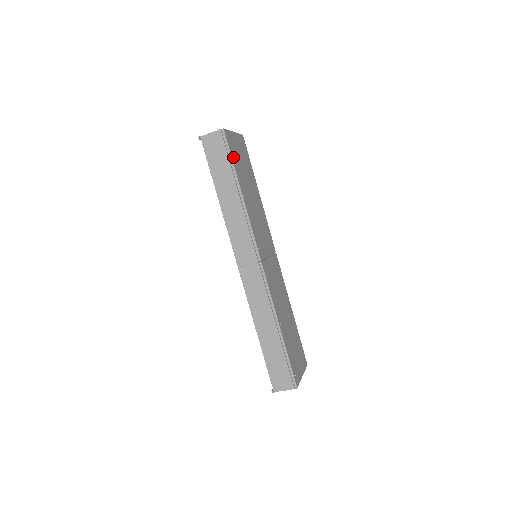
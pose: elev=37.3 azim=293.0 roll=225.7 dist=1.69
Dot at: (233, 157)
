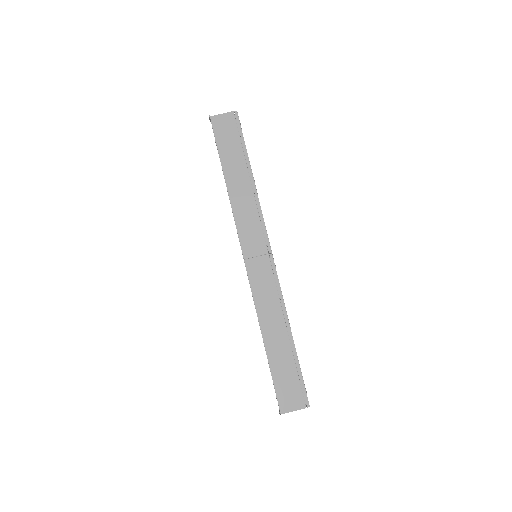
Dot at: (244, 142)
